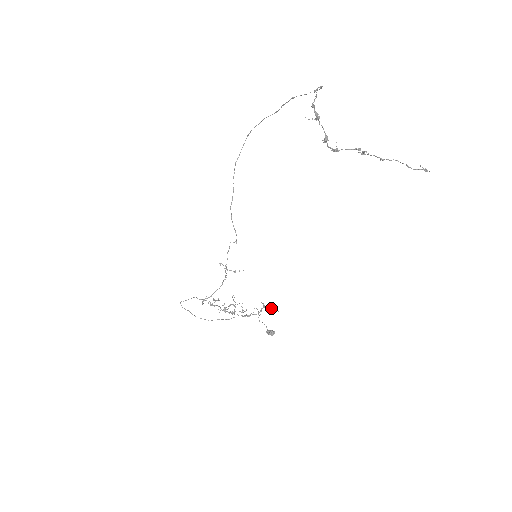
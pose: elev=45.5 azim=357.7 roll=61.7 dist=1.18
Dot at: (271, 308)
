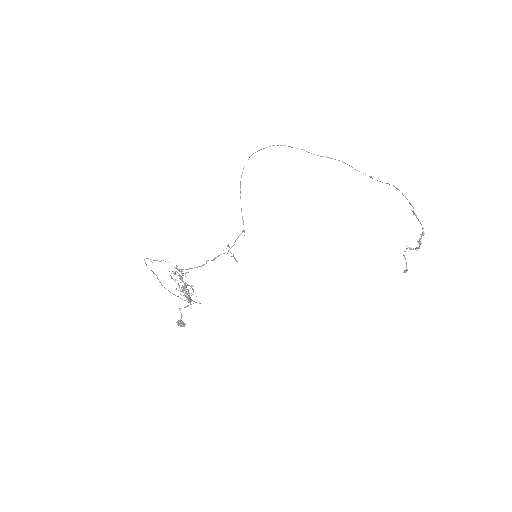
Dot at: occluded
